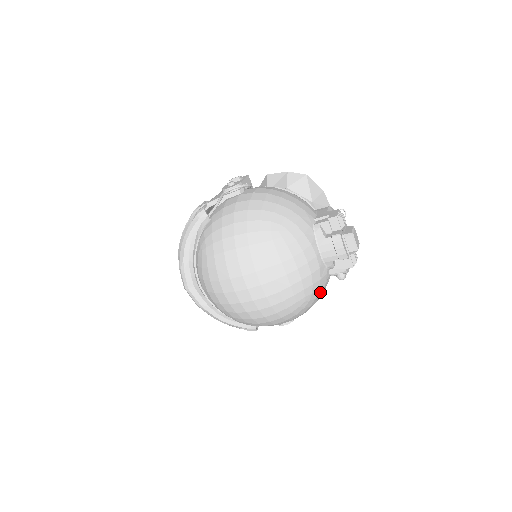
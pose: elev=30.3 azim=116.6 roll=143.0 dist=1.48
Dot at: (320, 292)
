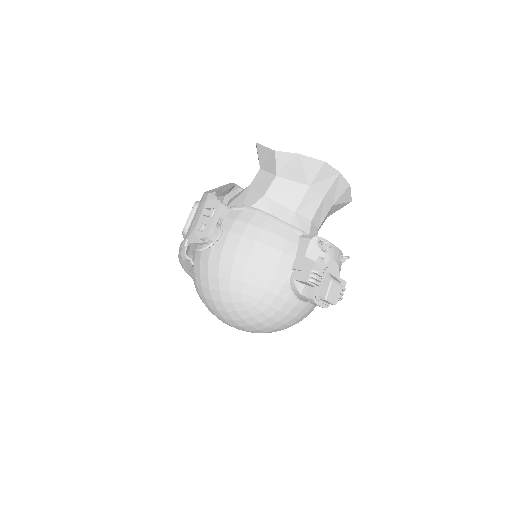
Dot at: occluded
